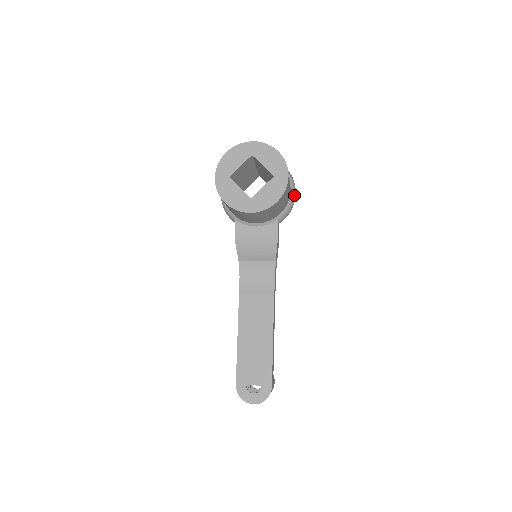
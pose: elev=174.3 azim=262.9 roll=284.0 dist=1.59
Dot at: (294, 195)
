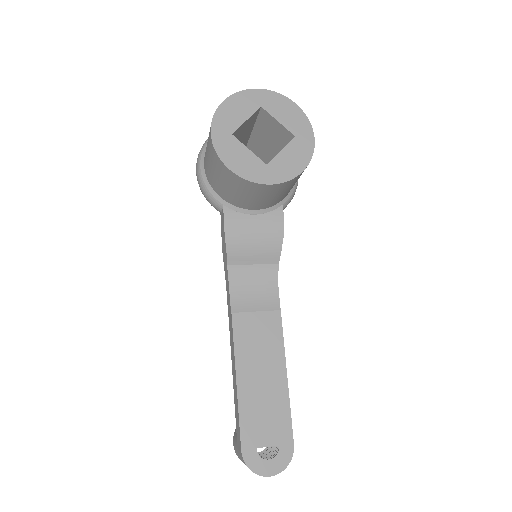
Dot at: occluded
